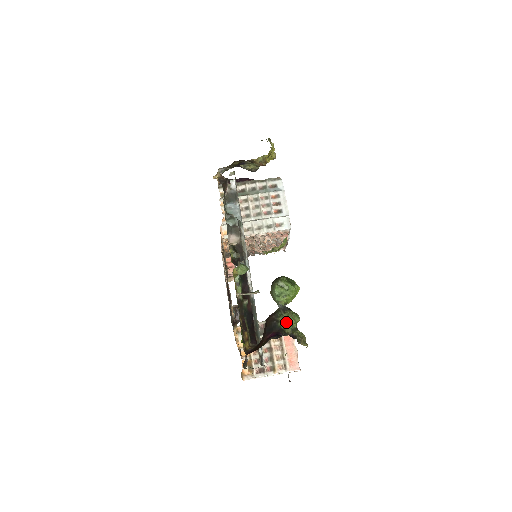
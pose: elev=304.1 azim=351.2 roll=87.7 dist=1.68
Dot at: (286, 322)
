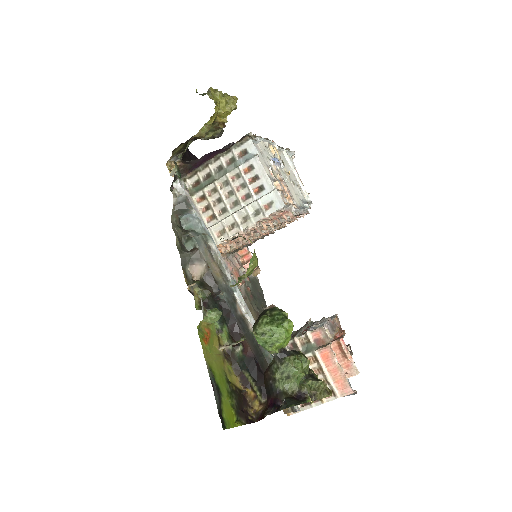
Dot at: (287, 377)
